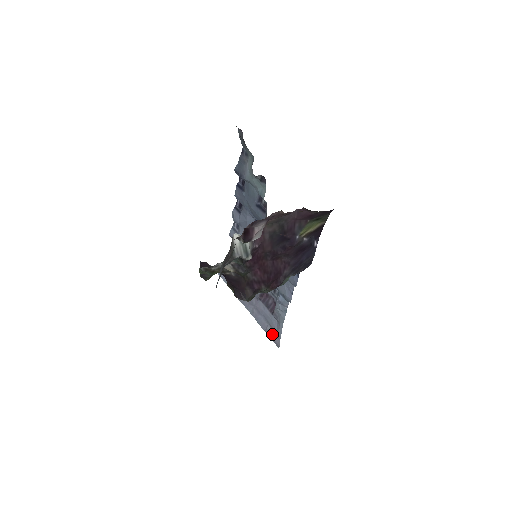
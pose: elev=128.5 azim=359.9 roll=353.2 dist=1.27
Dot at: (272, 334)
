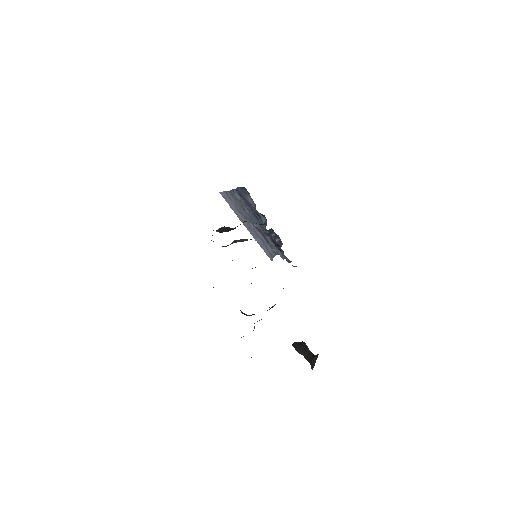
Dot at: (267, 252)
